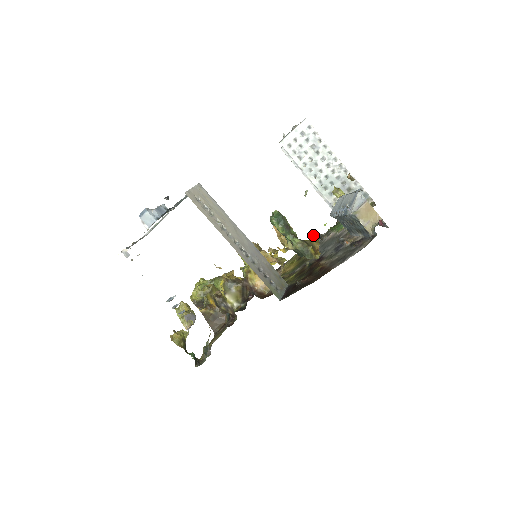
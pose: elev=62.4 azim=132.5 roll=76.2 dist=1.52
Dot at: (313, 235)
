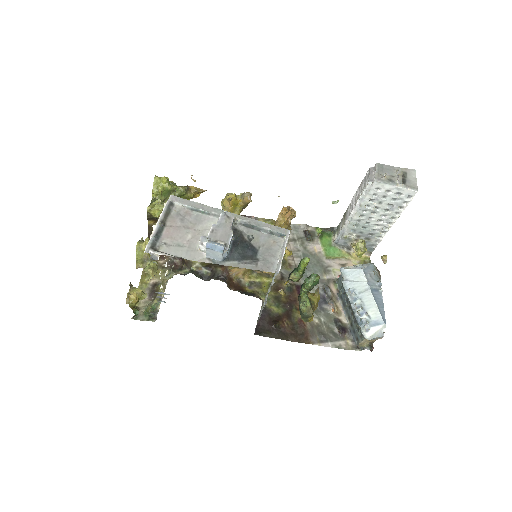
Dot at: (319, 294)
